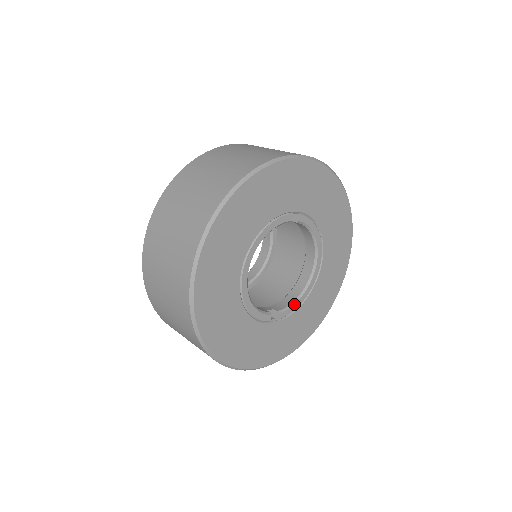
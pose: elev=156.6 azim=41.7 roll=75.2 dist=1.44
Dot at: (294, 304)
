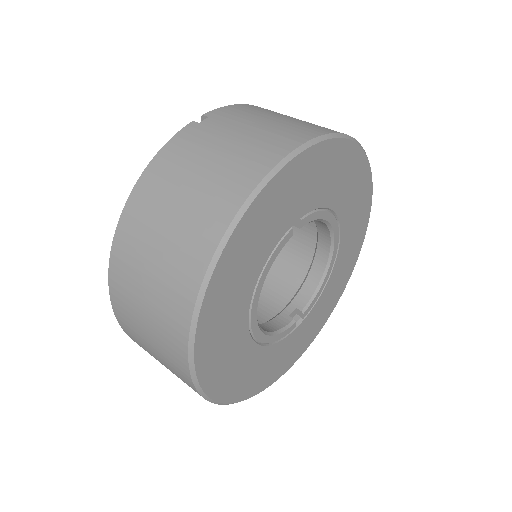
Dot at: (318, 291)
